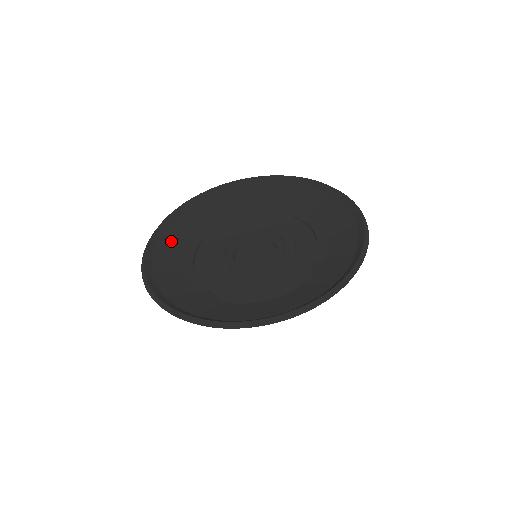
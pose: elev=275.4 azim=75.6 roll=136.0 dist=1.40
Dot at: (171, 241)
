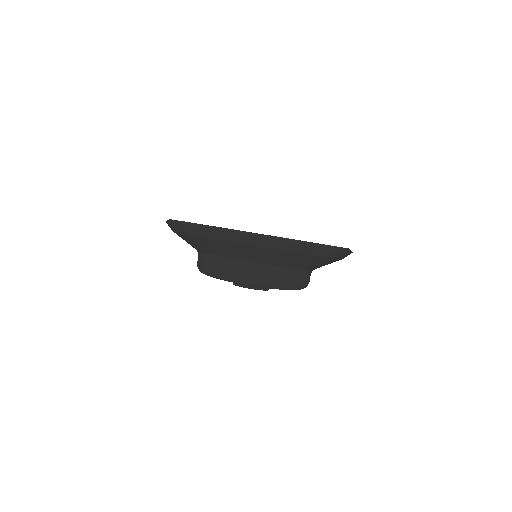
Dot at: occluded
